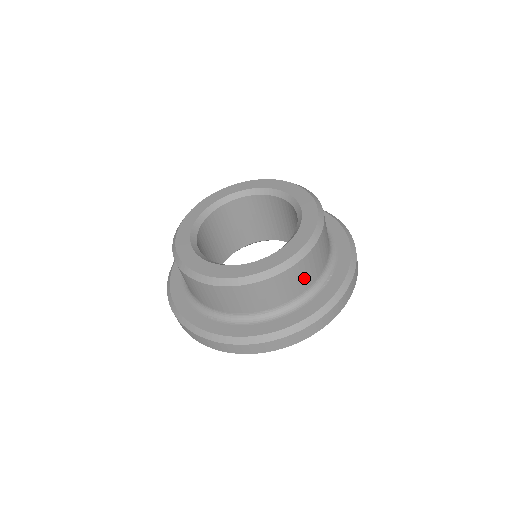
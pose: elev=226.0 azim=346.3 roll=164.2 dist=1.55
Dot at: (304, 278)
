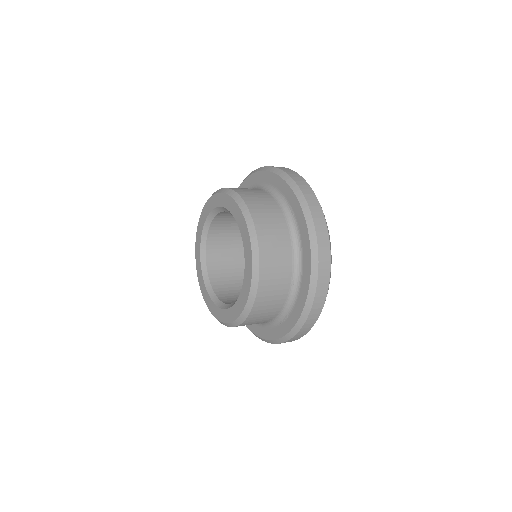
Dot at: occluded
